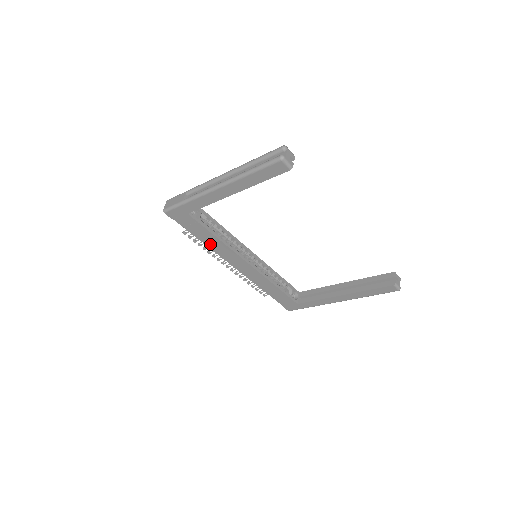
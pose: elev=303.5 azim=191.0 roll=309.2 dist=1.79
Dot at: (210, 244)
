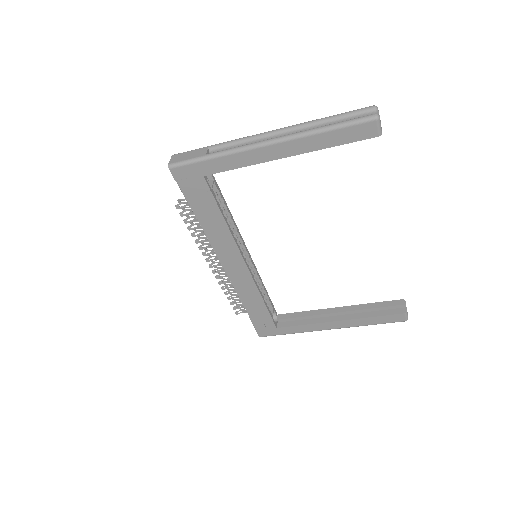
Dot at: (209, 228)
